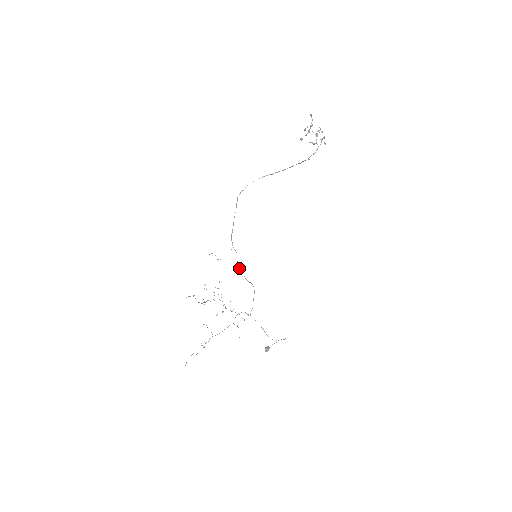
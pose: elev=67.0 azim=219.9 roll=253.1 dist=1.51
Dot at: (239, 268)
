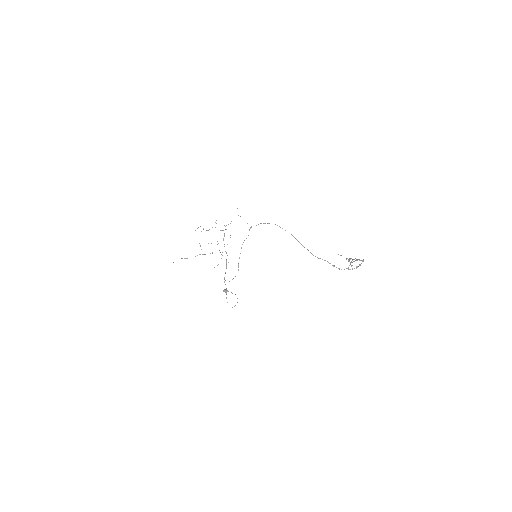
Dot at: occluded
